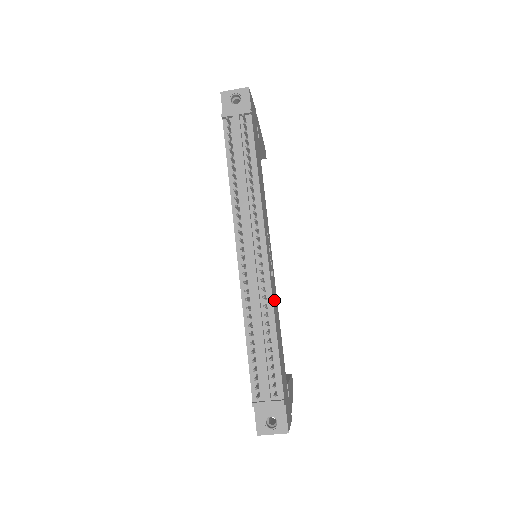
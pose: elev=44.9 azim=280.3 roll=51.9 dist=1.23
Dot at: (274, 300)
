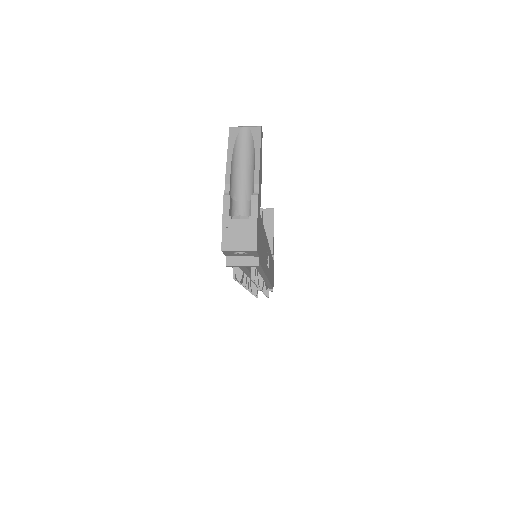
Dot at: occluded
